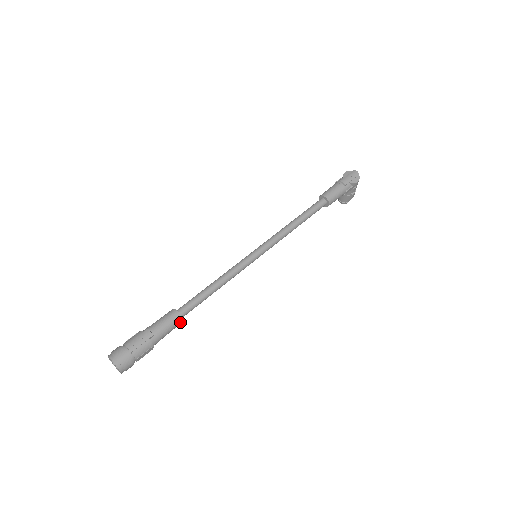
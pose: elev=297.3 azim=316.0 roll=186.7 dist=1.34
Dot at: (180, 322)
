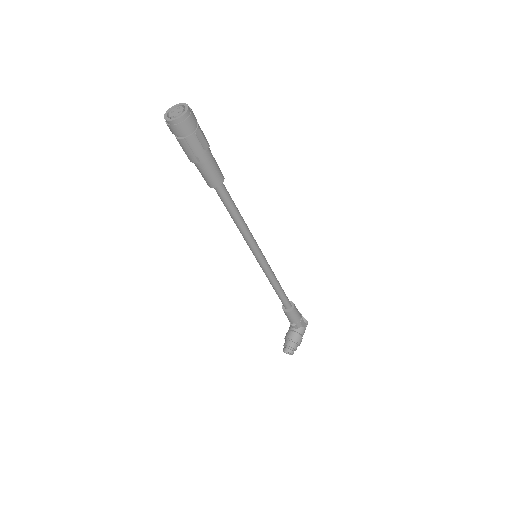
Dot at: (222, 178)
